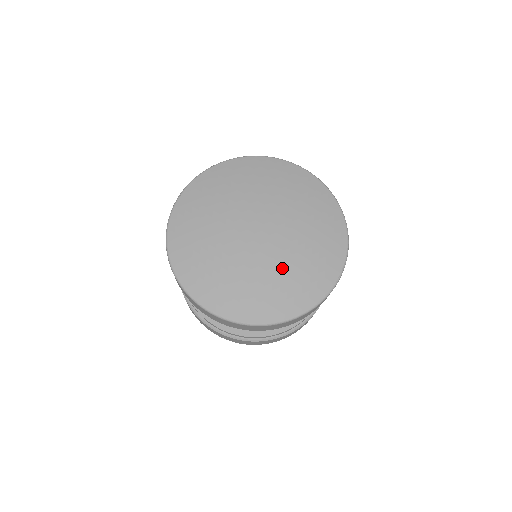
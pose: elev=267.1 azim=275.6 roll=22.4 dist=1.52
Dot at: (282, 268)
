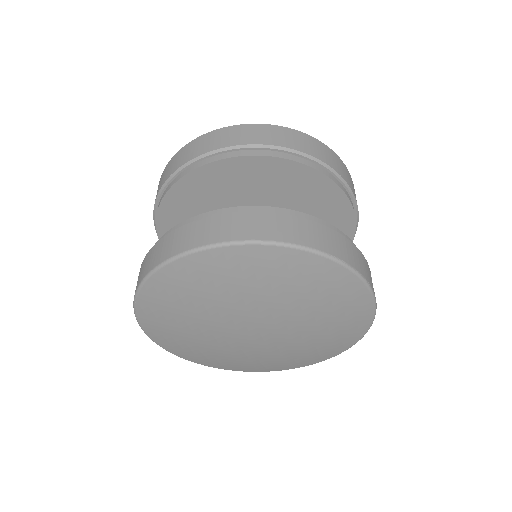
Dot at: (297, 348)
